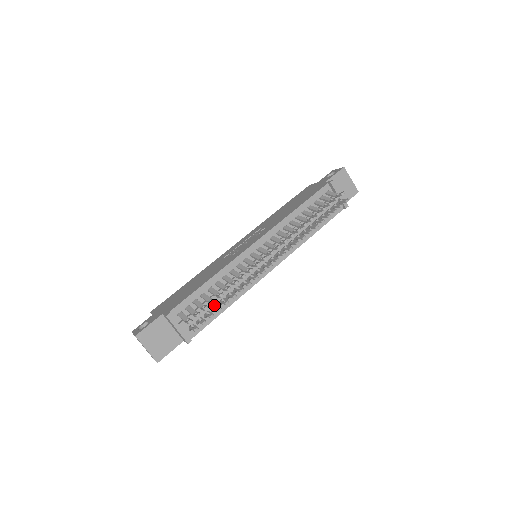
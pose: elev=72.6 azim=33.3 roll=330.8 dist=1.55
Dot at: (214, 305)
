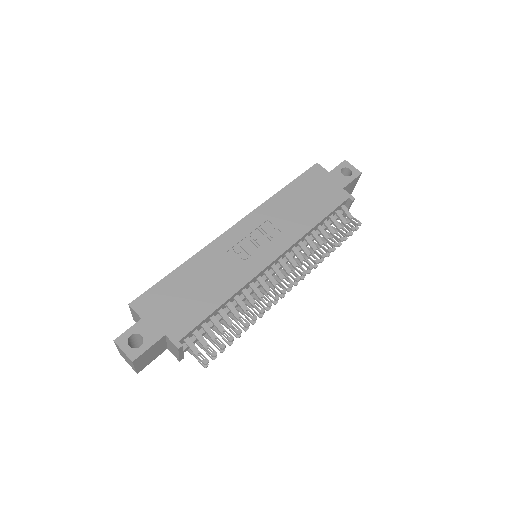
Dot at: (223, 333)
